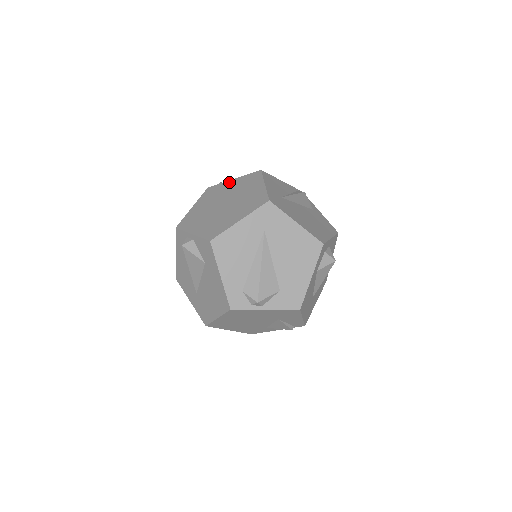
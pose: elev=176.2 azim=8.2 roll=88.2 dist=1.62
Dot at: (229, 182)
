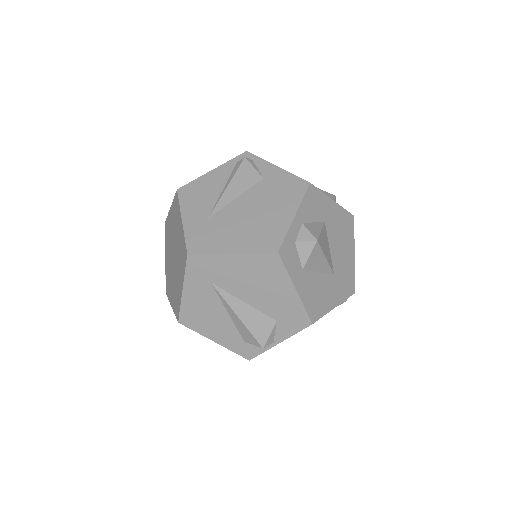
Dot at: (169, 214)
